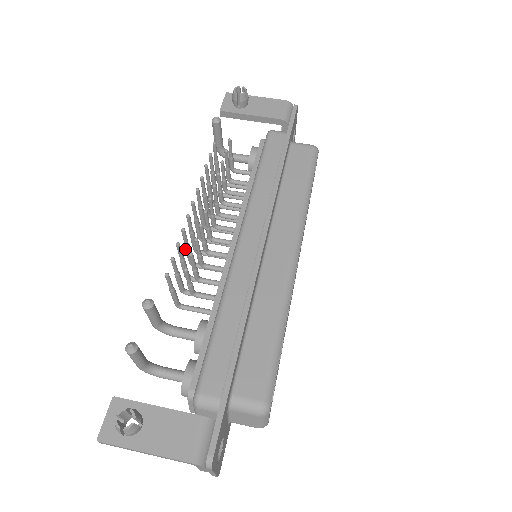
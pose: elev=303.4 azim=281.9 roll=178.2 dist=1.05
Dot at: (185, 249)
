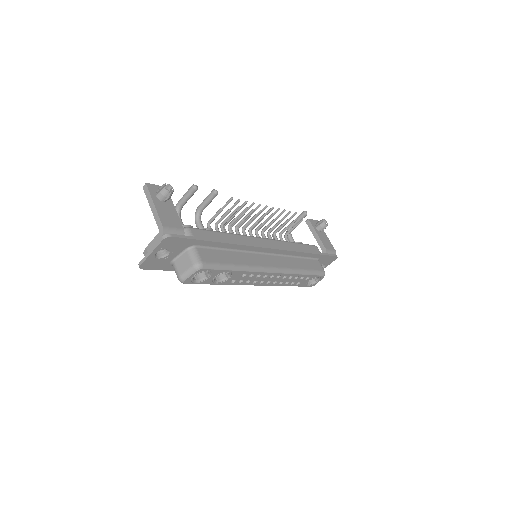
Dot at: occluded
